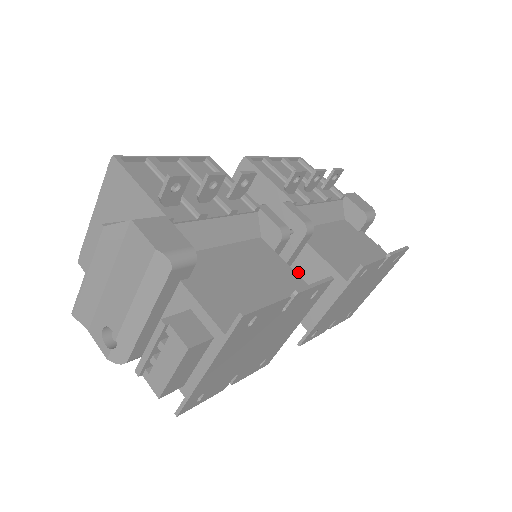
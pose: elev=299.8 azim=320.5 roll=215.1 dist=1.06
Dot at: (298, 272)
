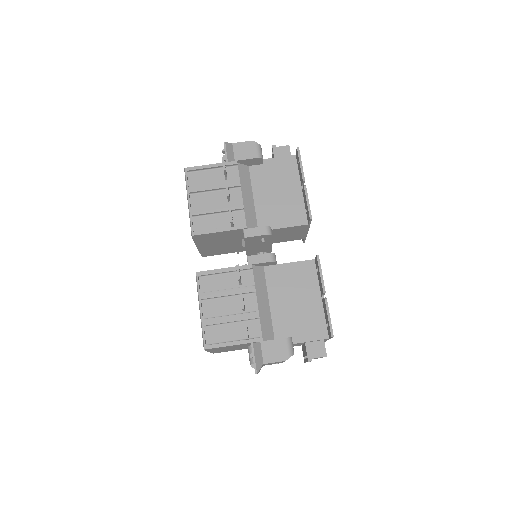
Dot at: (277, 235)
